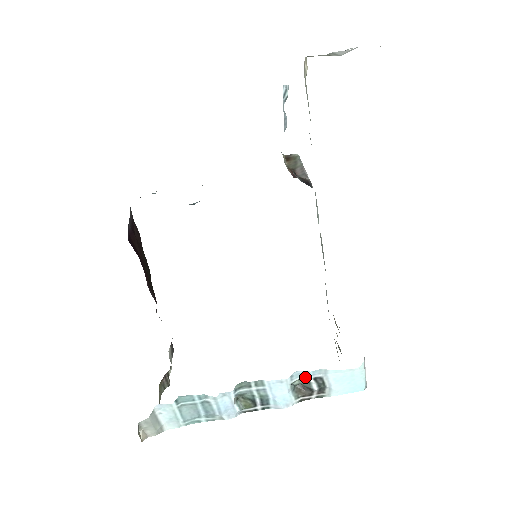
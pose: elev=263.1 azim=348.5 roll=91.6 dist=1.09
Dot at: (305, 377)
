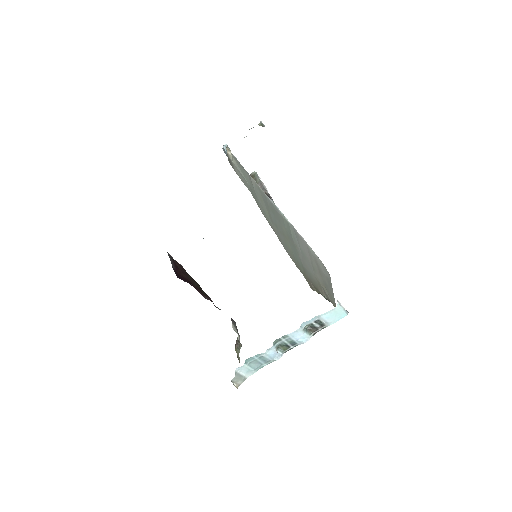
Dot at: (309, 323)
